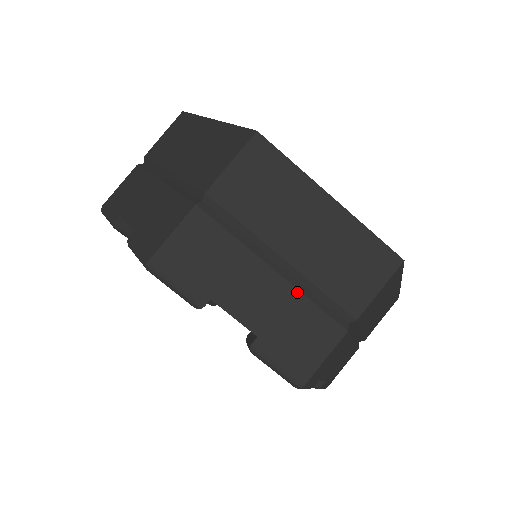
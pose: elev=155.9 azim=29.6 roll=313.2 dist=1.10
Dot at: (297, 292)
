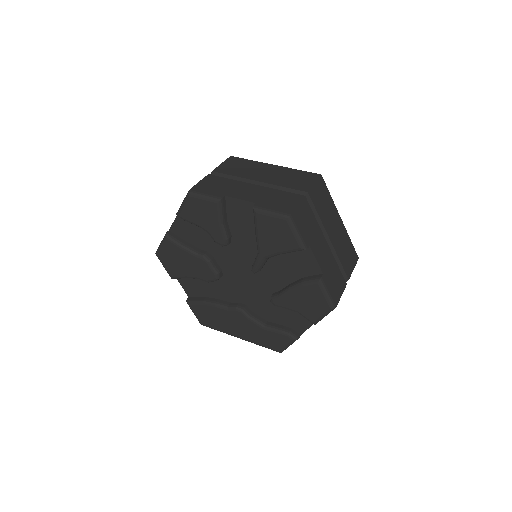
Dot at: (333, 257)
